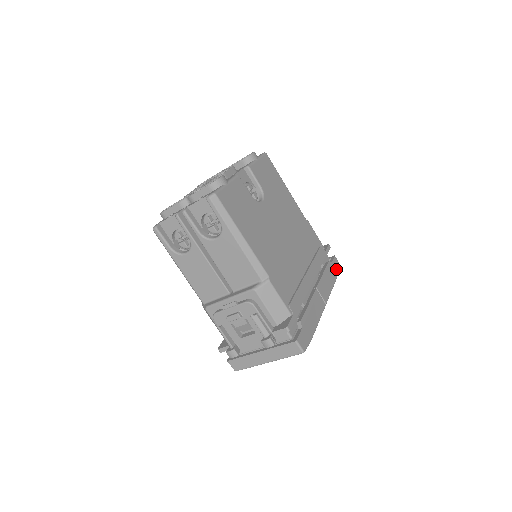
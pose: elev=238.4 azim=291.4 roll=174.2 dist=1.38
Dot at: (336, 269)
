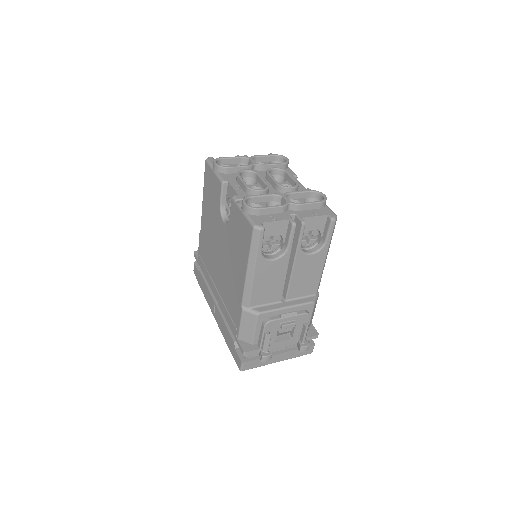
Dot at: occluded
